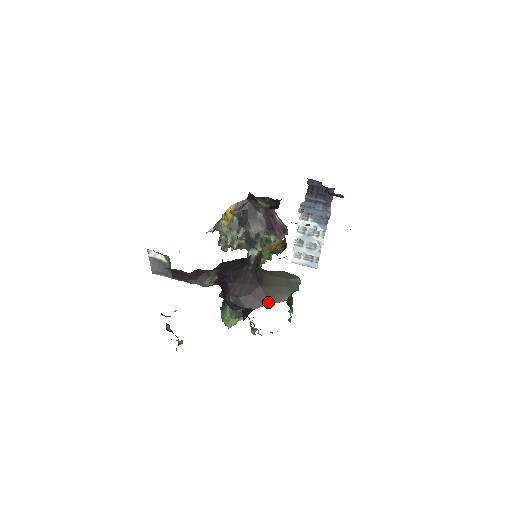
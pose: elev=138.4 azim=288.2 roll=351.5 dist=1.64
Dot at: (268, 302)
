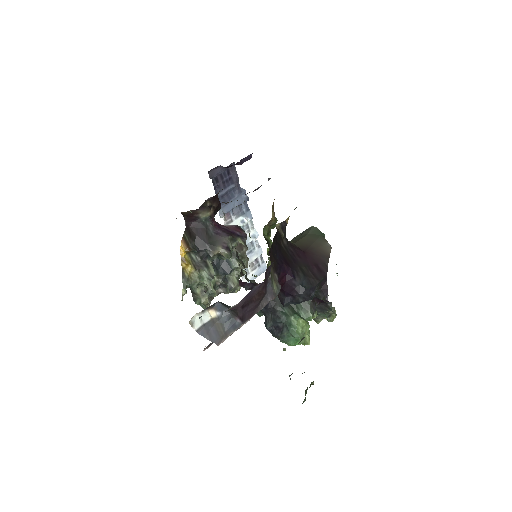
Dot at: (326, 259)
